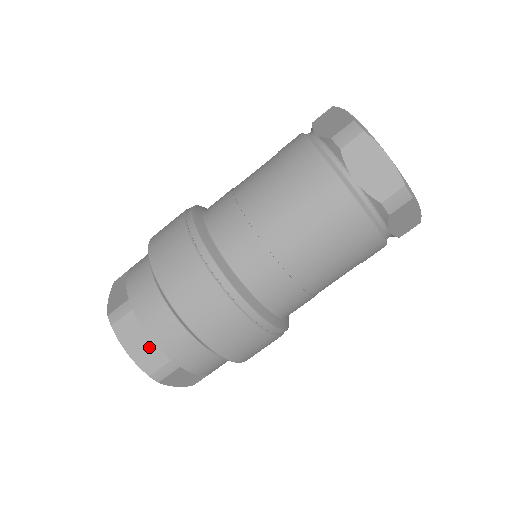
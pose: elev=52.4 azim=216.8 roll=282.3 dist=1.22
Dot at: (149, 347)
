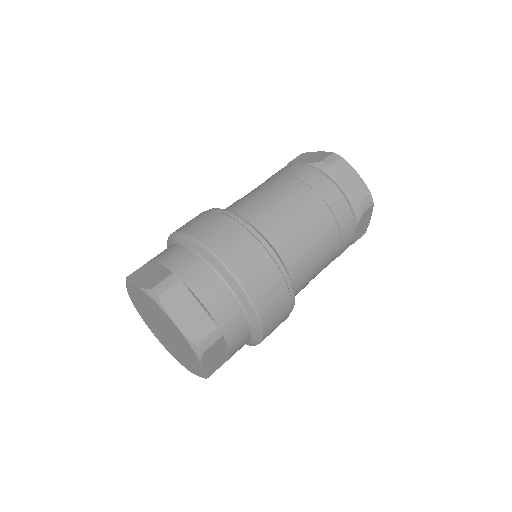
Dot at: (197, 315)
